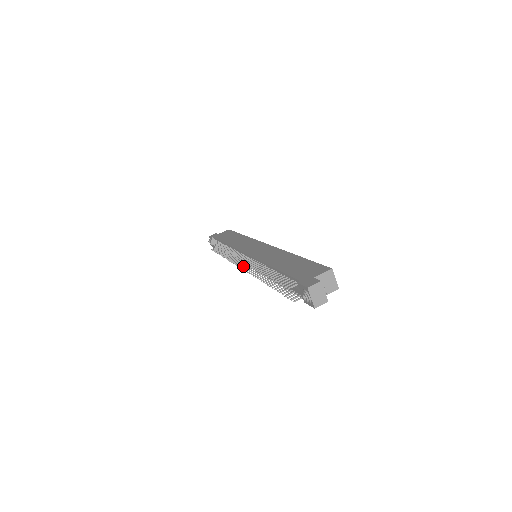
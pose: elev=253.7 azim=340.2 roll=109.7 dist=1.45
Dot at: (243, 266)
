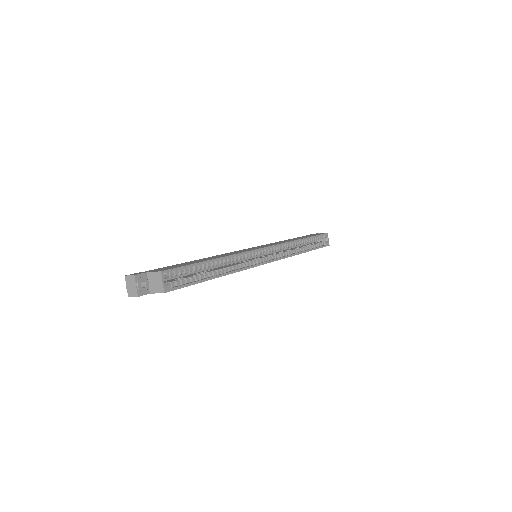
Dot at: occluded
